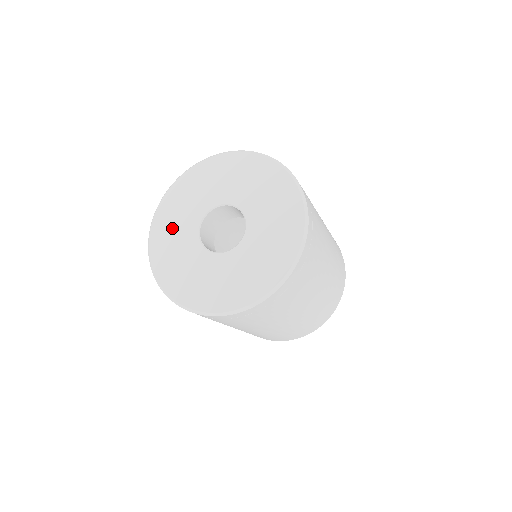
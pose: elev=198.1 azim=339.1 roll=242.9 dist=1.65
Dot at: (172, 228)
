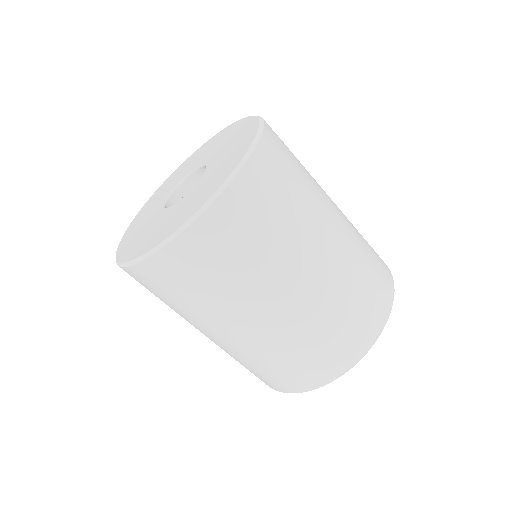
Dot at: (140, 237)
